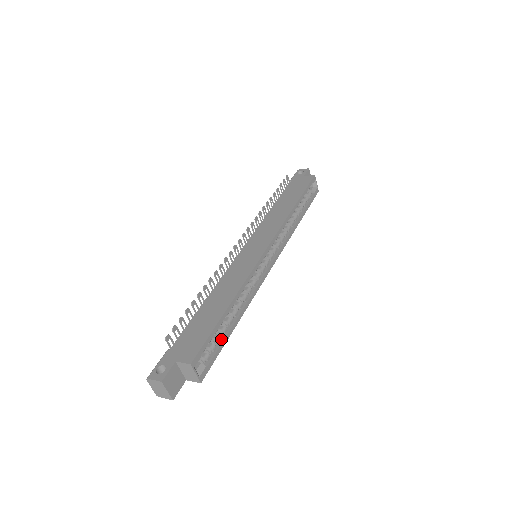
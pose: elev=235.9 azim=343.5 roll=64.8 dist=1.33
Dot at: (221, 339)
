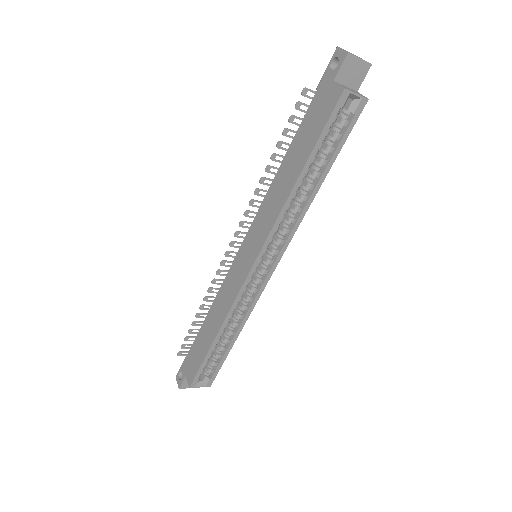
Dot at: (221, 356)
